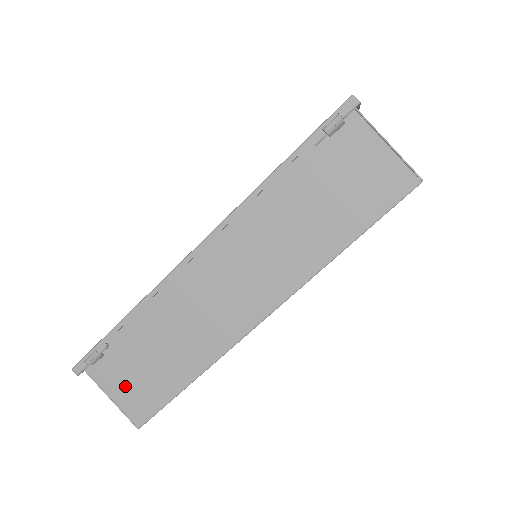
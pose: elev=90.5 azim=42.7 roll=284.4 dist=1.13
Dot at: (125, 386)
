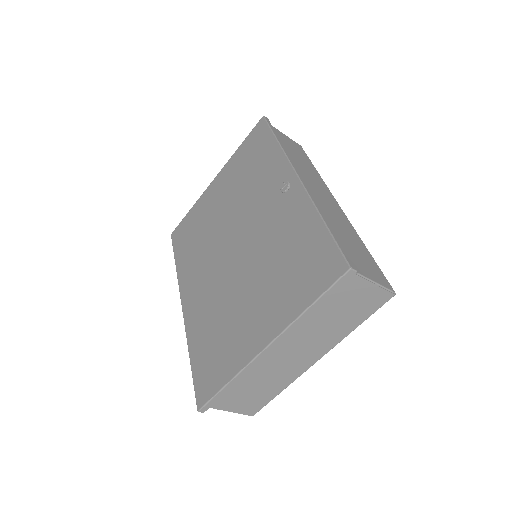
Dot at: occluded
